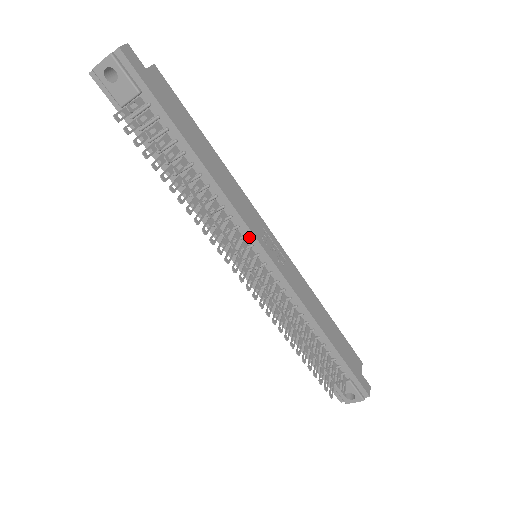
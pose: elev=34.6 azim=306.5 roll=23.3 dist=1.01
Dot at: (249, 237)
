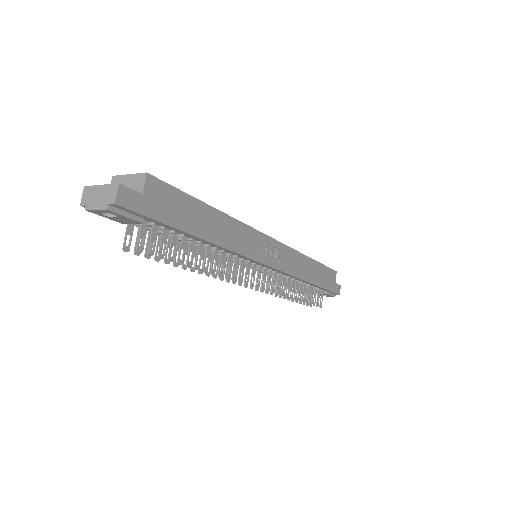
Dot at: (252, 261)
